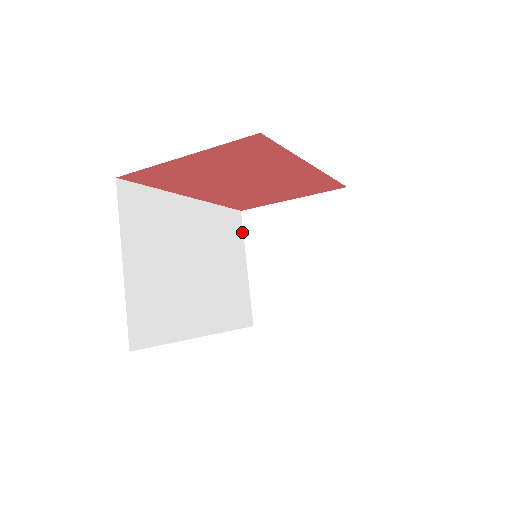
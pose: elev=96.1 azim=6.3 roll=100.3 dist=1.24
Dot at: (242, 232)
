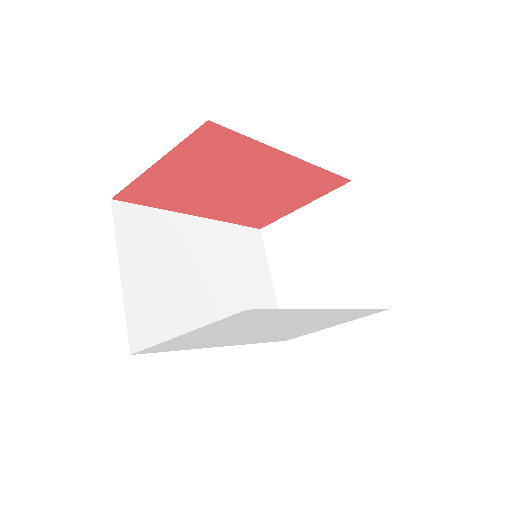
Dot at: (263, 249)
